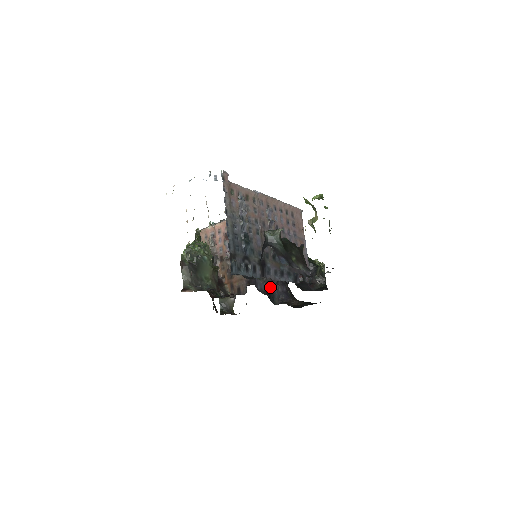
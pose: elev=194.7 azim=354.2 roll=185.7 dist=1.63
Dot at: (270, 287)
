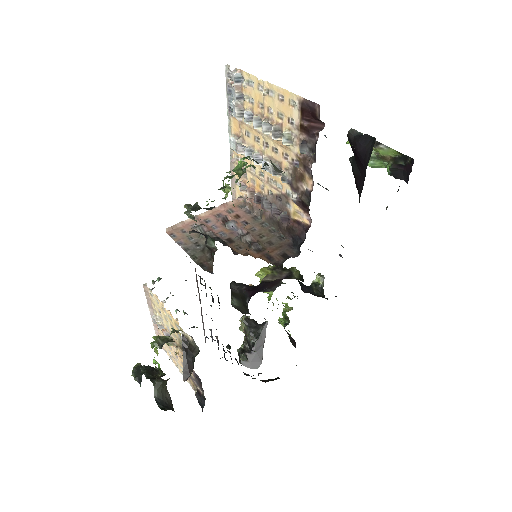
Dot at: occluded
